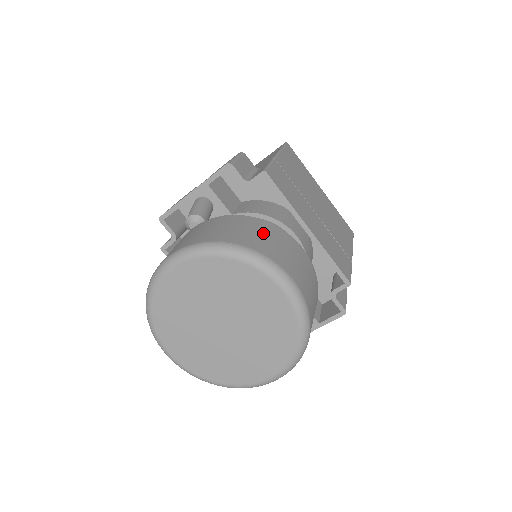
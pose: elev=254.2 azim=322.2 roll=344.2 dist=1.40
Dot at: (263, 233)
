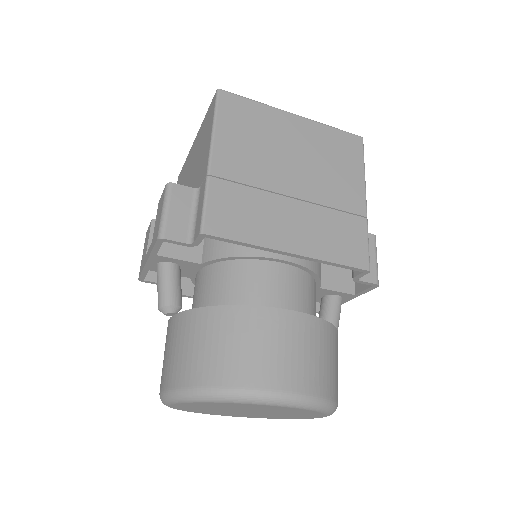
Dot at: (234, 340)
